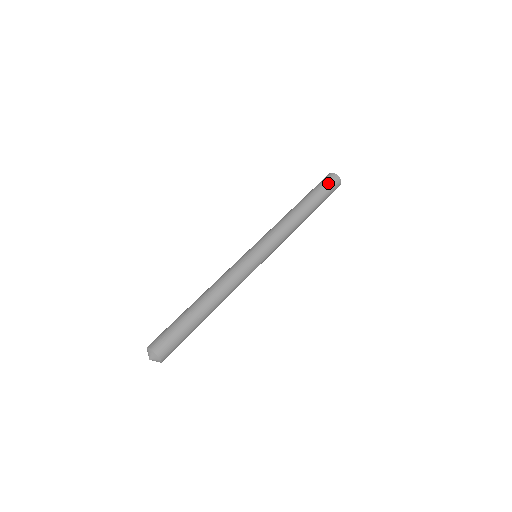
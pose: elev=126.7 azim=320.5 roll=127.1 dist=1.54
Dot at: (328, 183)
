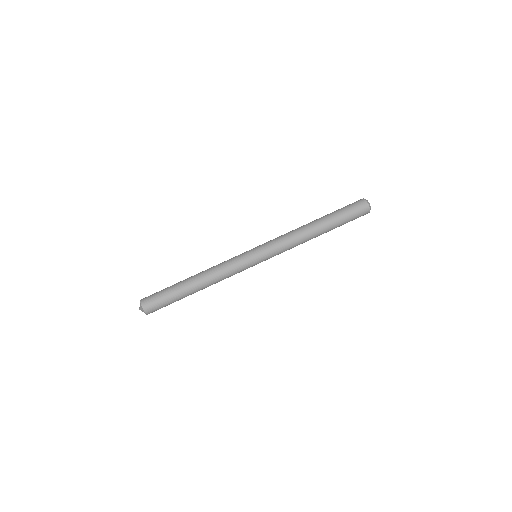
Dot at: (356, 214)
